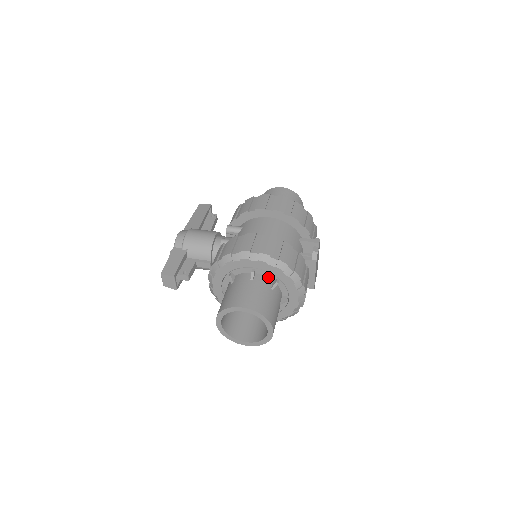
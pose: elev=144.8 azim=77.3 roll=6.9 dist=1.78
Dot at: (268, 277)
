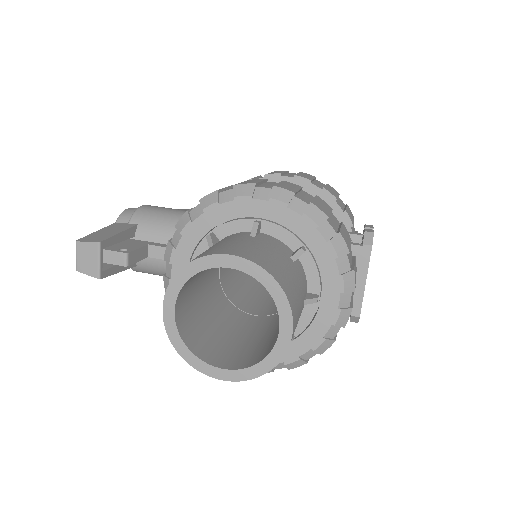
Dot at: (284, 242)
